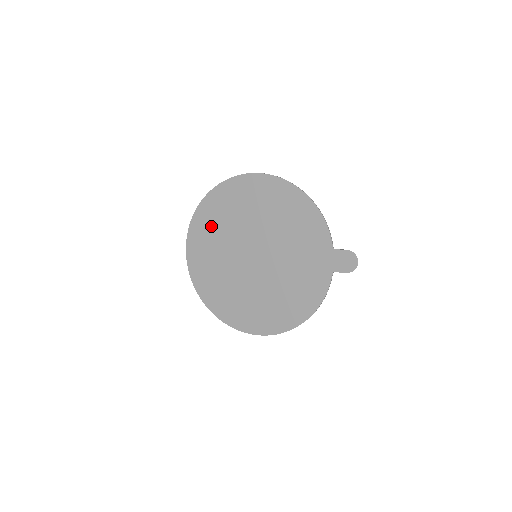
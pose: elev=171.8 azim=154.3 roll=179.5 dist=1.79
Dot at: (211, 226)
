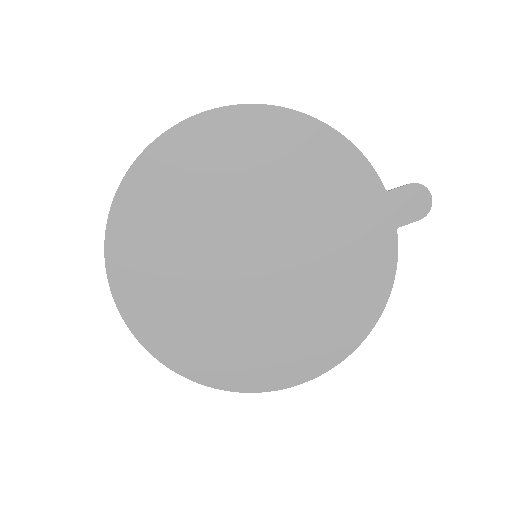
Dot at: (151, 238)
